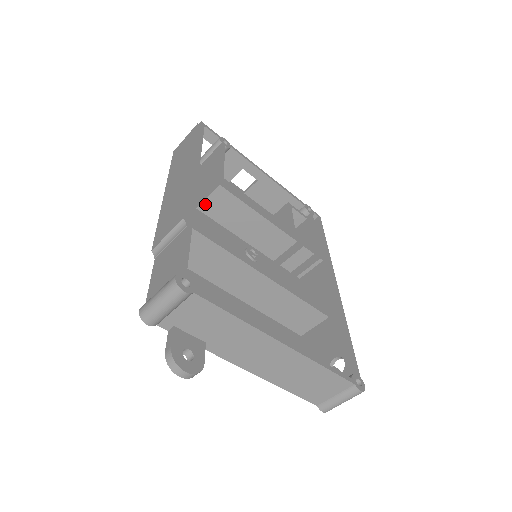
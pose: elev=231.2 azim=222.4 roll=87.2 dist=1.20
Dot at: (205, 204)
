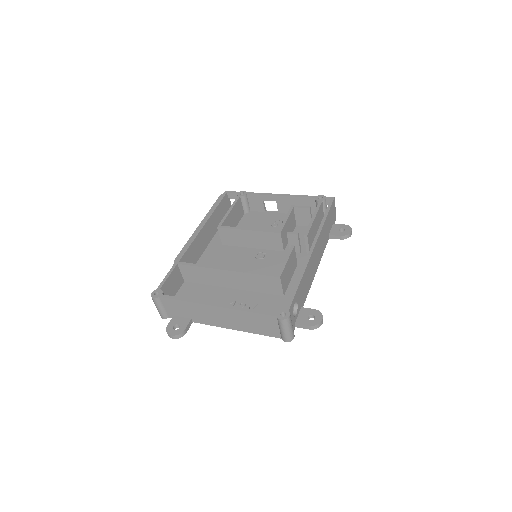
Dot at: (223, 240)
